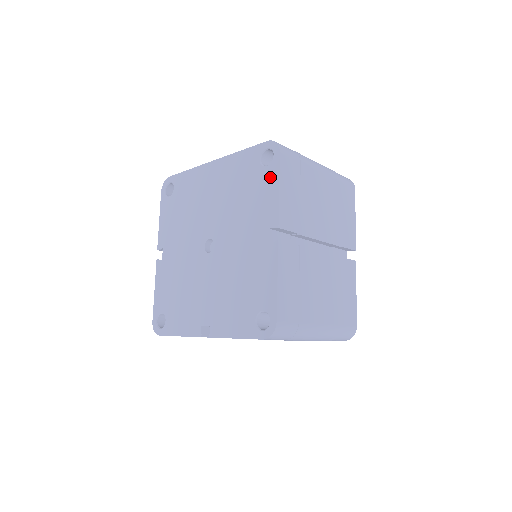
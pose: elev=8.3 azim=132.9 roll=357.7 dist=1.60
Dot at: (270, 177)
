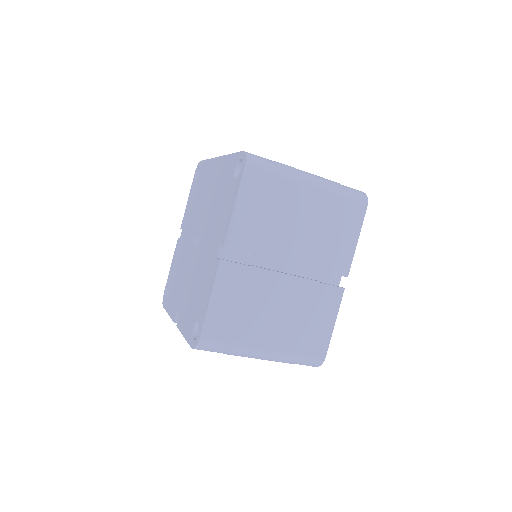
Dot at: (234, 191)
